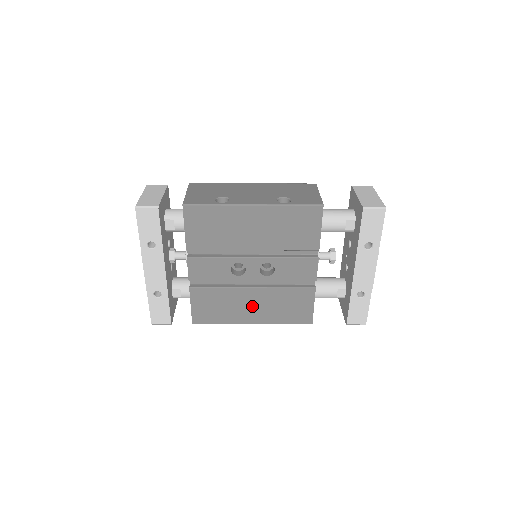
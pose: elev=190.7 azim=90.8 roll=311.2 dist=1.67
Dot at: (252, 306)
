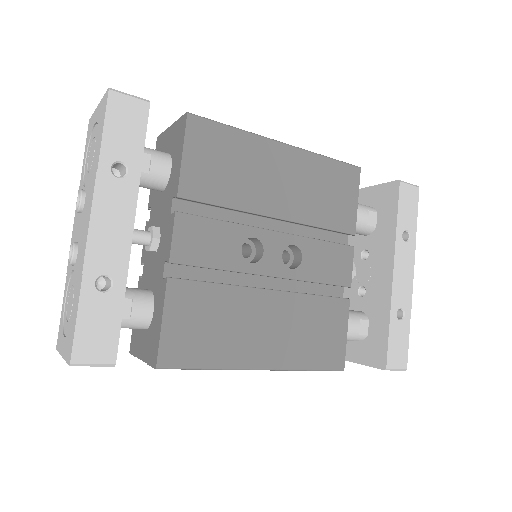
Dot at: (265, 328)
